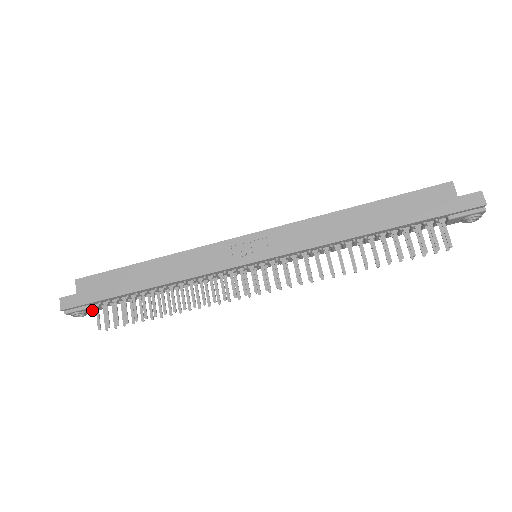
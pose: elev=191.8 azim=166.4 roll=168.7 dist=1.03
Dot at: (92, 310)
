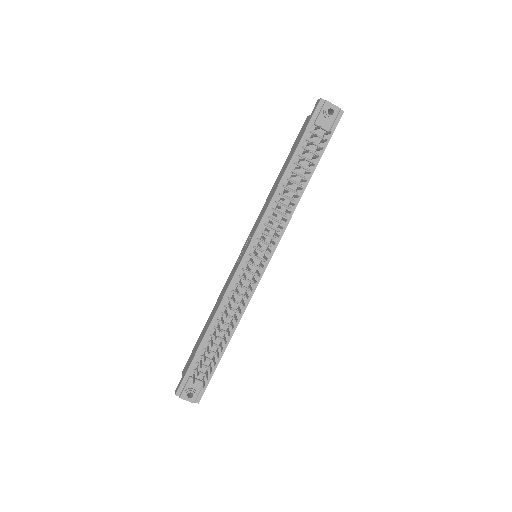
Dot at: (197, 386)
